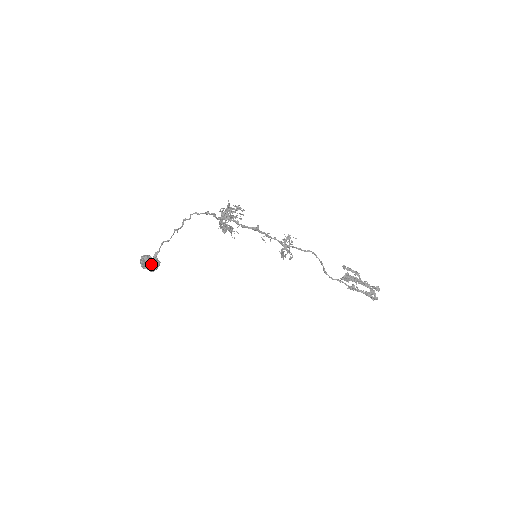
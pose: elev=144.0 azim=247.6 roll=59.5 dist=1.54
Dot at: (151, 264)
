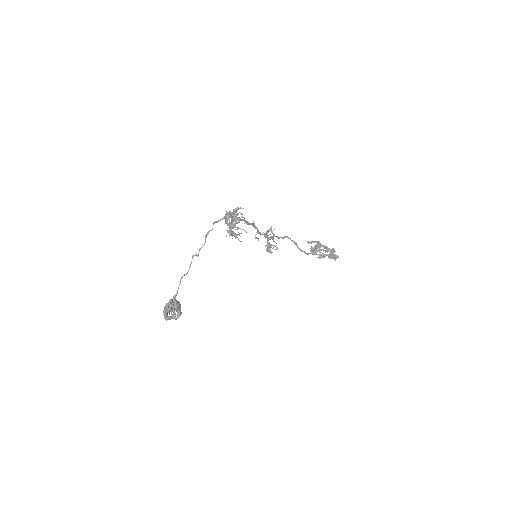
Dot at: (179, 306)
